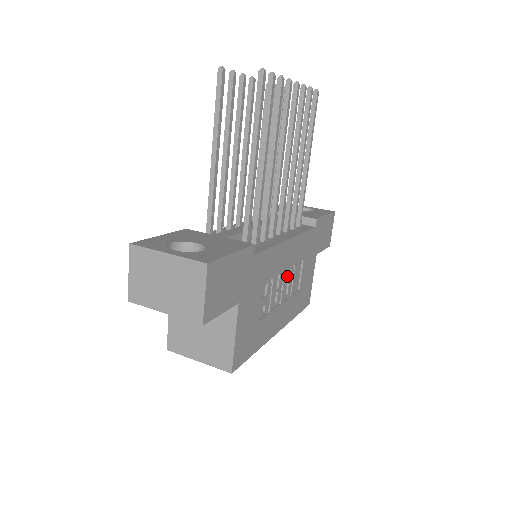
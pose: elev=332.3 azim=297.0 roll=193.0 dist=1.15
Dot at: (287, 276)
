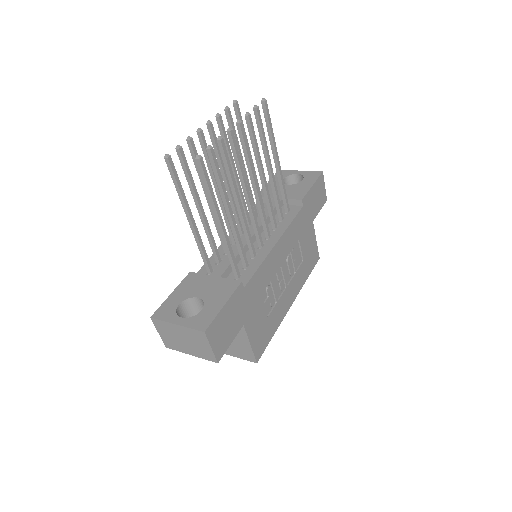
Dot at: (286, 264)
